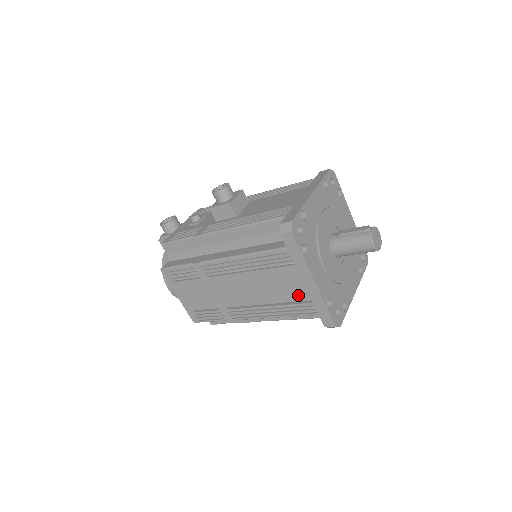
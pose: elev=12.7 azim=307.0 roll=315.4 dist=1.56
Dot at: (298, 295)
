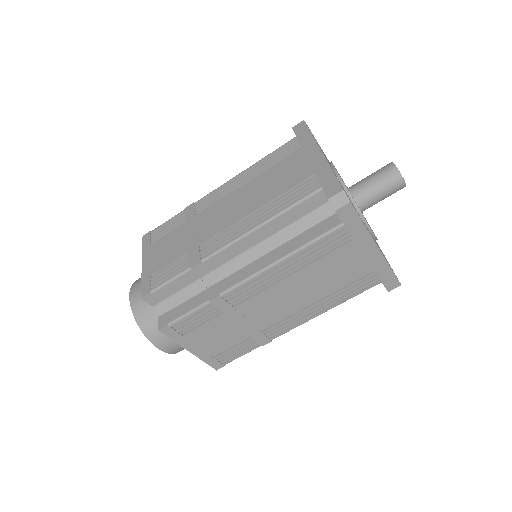
Dot at: (299, 177)
